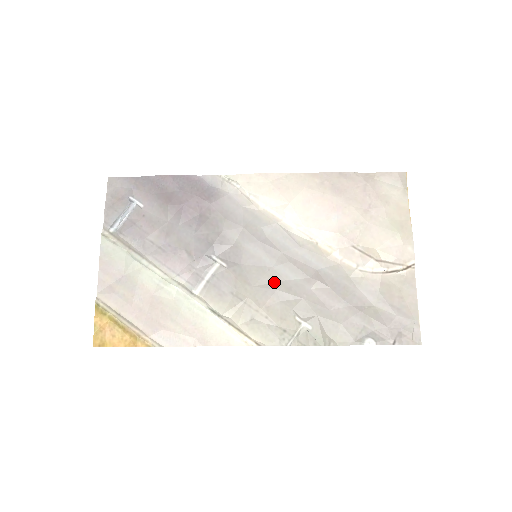
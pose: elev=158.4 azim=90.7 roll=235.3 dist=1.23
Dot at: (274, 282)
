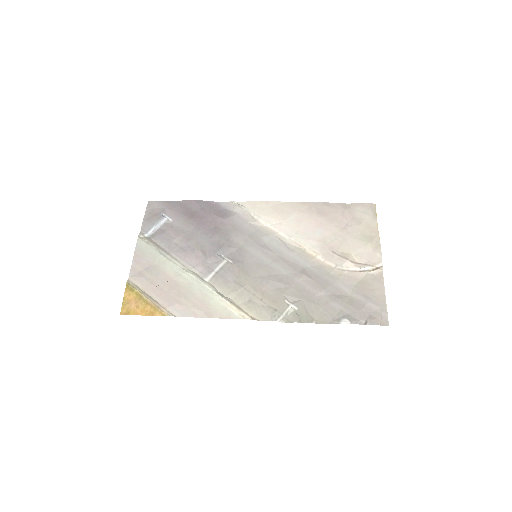
Dot at: (269, 275)
